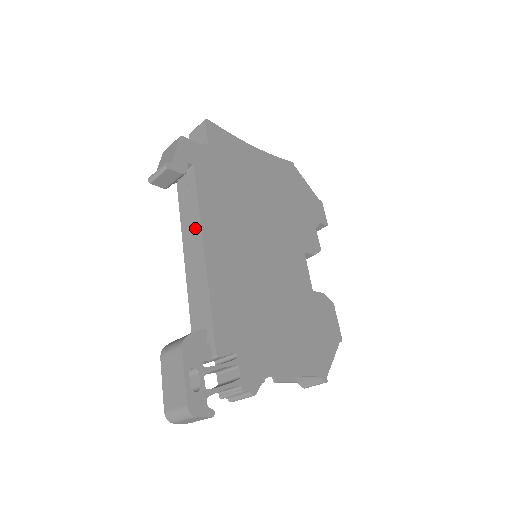
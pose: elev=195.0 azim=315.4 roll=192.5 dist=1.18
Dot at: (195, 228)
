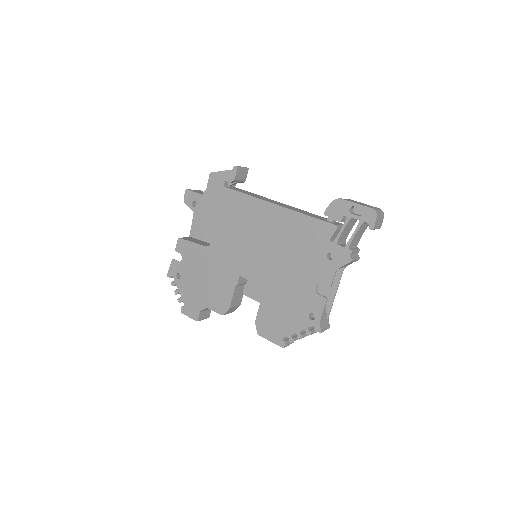
Dot at: (268, 199)
